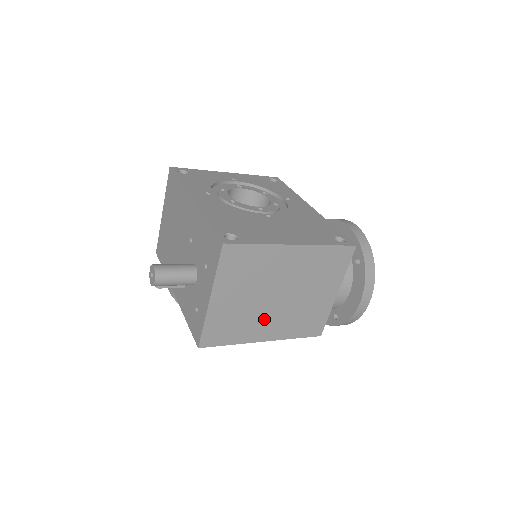
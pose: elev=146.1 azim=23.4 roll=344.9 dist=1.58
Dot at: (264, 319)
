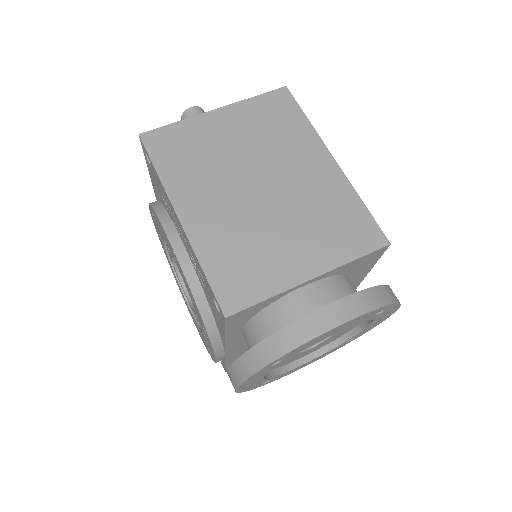
Dot at: (216, 192)
